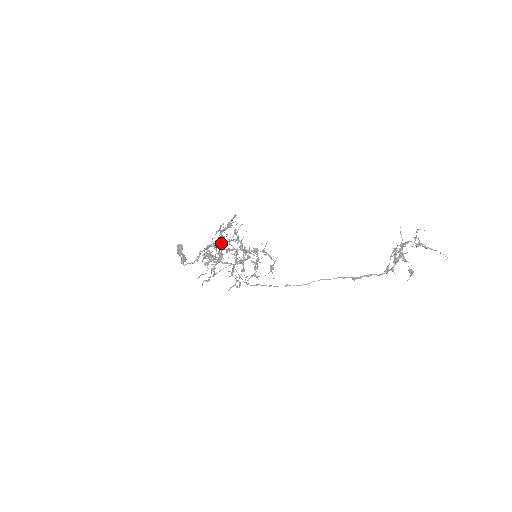
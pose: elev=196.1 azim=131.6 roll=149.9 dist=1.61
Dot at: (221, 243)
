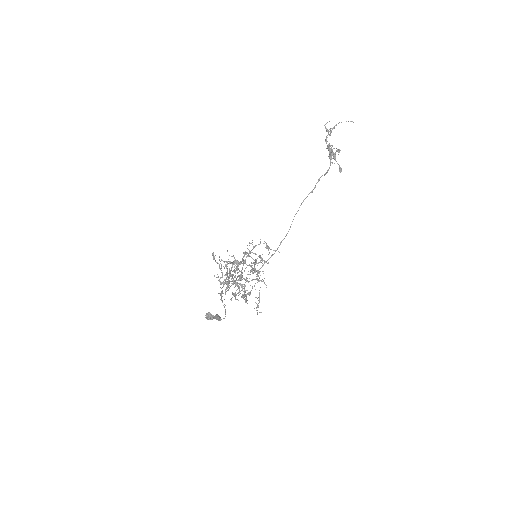
Dot at: (228, 279)
